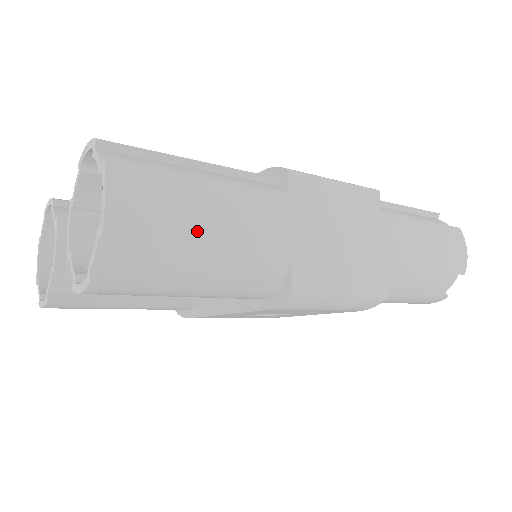
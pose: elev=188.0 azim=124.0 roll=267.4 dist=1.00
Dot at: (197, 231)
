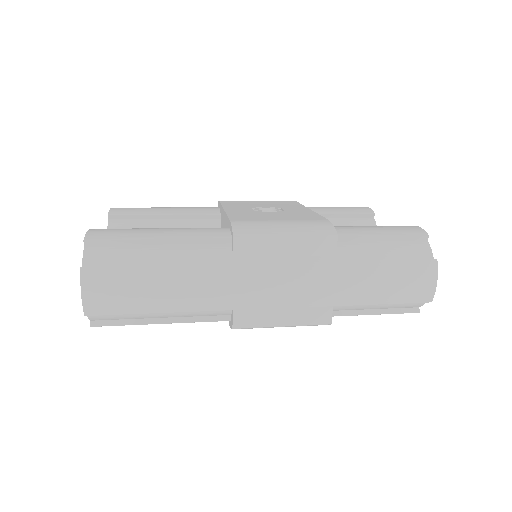
Dot at: (146, 304)
